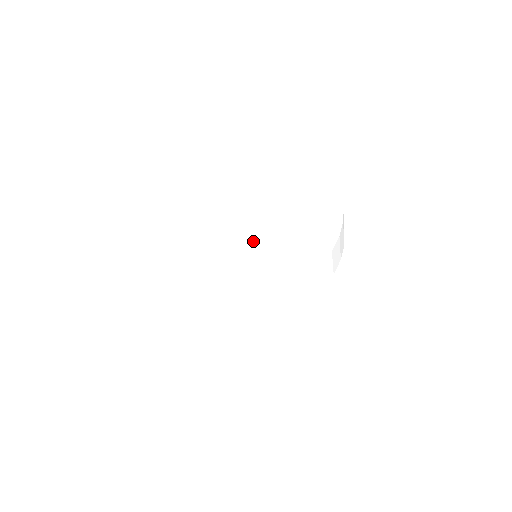
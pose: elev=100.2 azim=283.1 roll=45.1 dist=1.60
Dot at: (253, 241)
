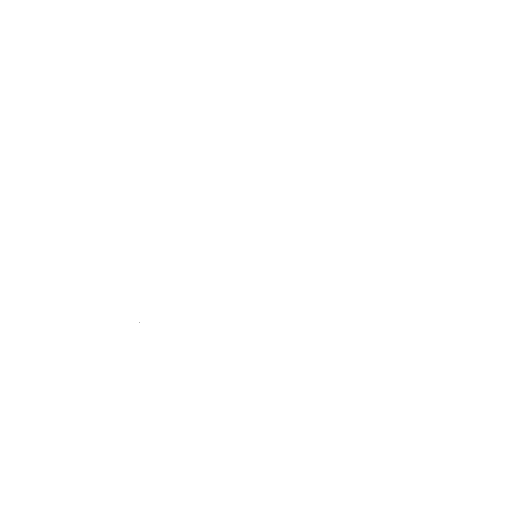
Dot at: (258, 240)
